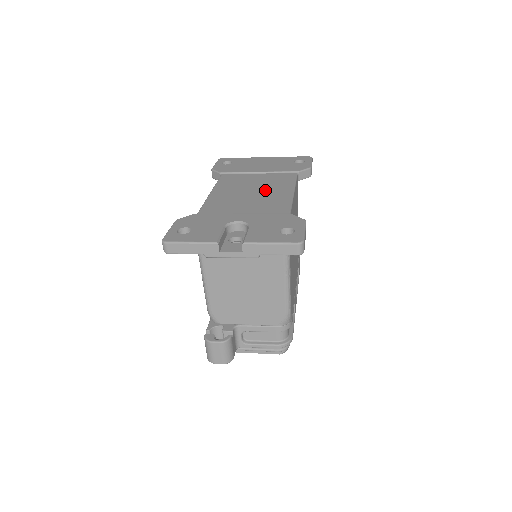
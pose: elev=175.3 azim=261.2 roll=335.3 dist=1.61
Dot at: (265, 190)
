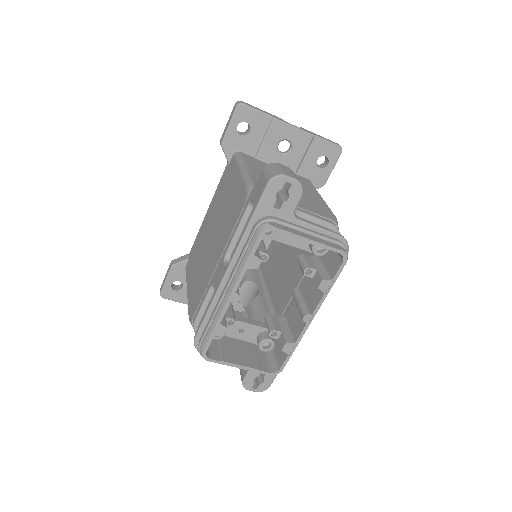
Dot at: occluded
